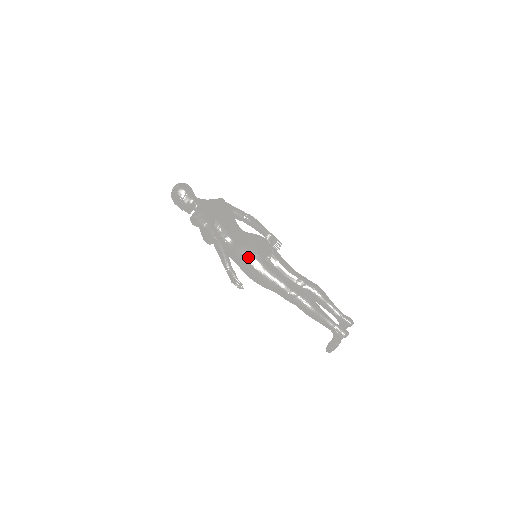
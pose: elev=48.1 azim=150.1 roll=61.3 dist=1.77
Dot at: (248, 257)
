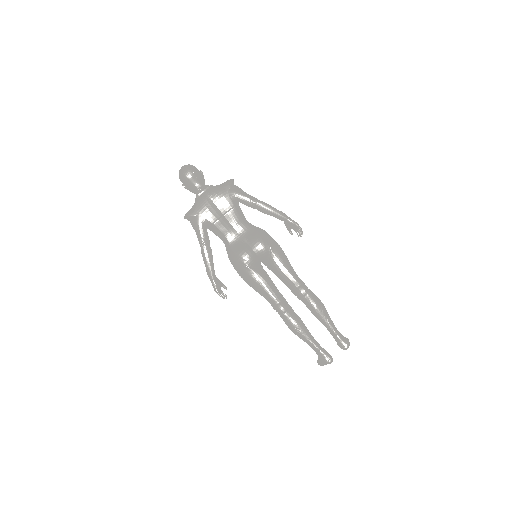
Dot at: (236, 266)
